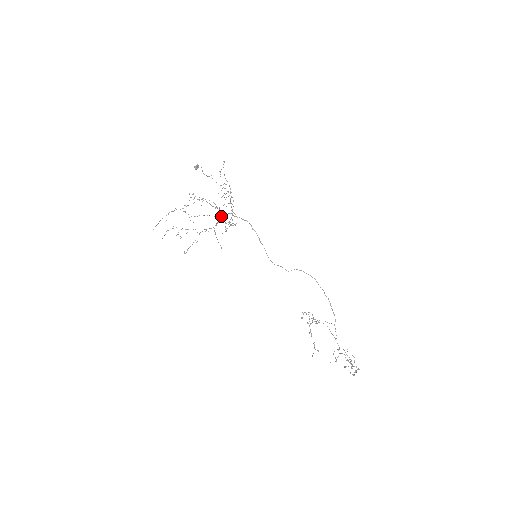
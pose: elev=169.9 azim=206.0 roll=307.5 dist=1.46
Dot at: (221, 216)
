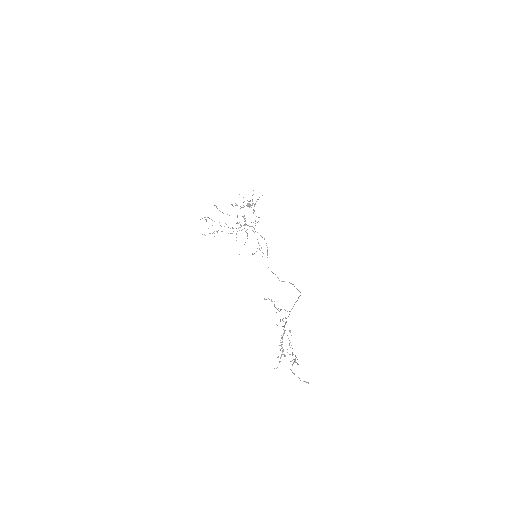
Dot at: (244, 225)
